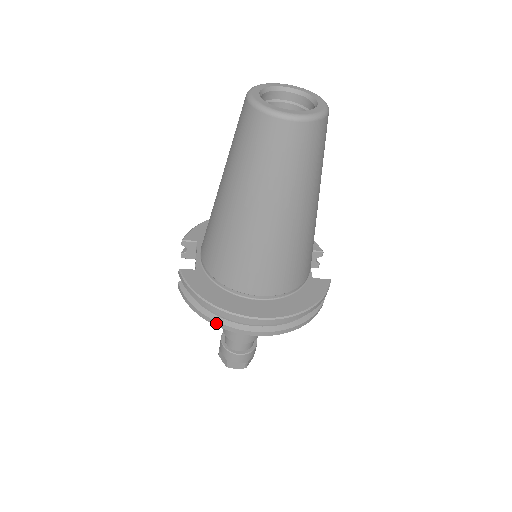
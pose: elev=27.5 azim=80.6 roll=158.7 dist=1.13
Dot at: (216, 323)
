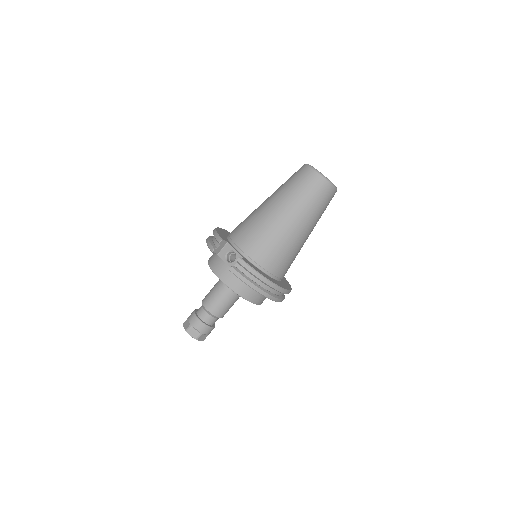
Dot at: (263, 293)
